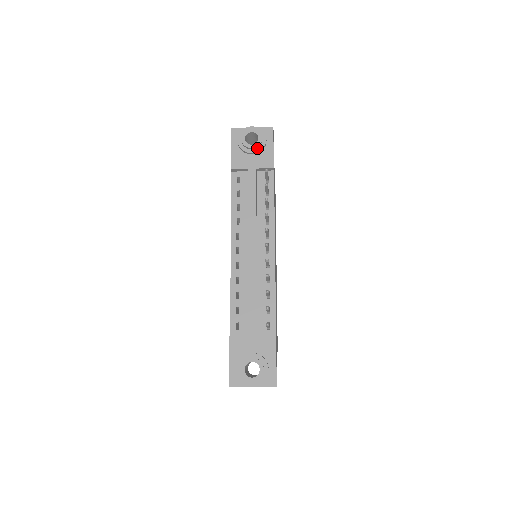
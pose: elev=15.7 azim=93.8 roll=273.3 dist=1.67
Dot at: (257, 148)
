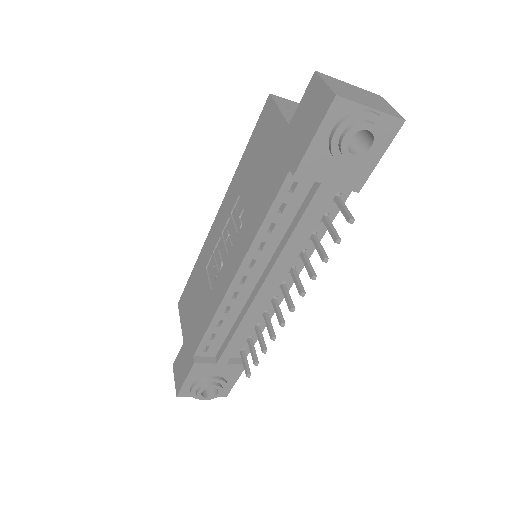
Dot at: (357, 159)
